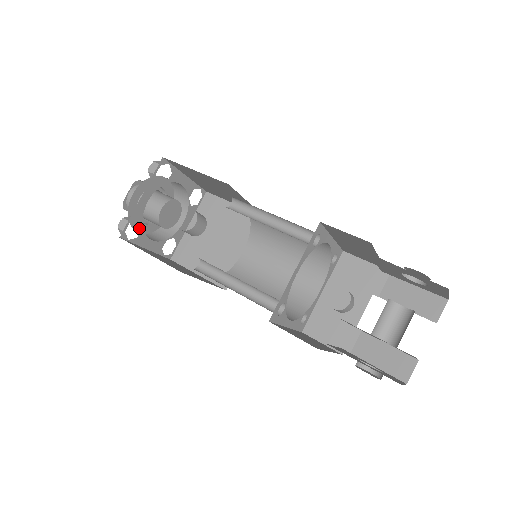
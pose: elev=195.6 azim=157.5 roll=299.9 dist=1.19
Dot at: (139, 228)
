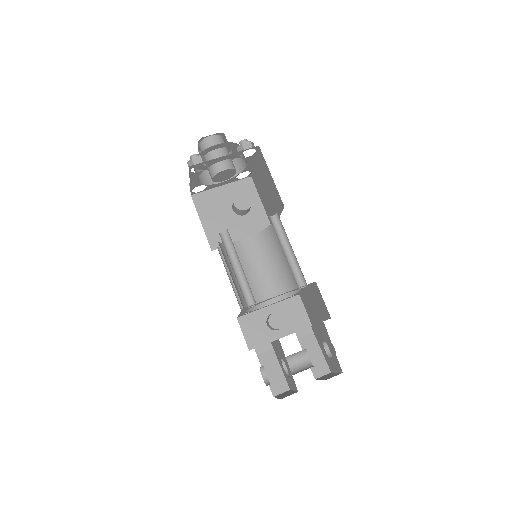
Dot at: occluded
